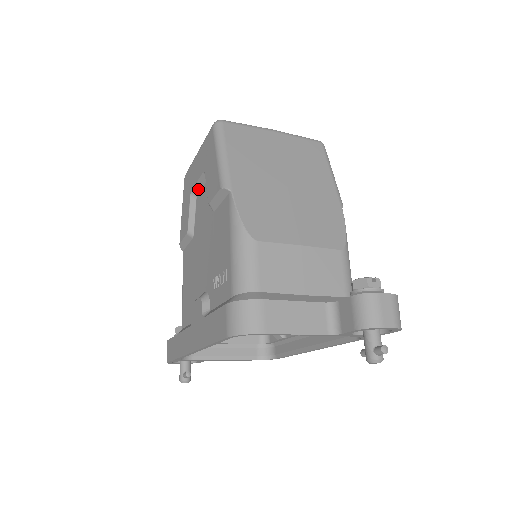
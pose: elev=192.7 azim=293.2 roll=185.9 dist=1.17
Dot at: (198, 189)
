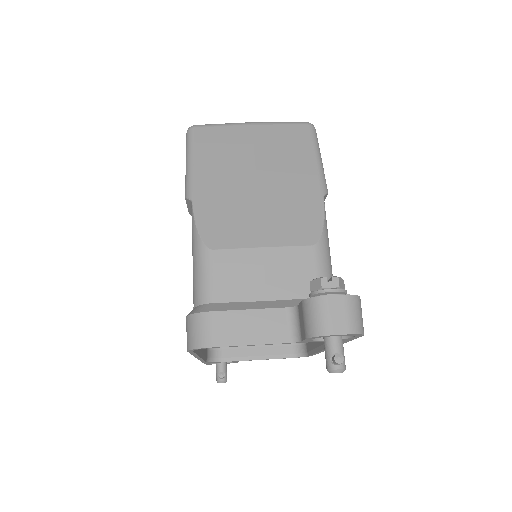
Dot at: occluded
